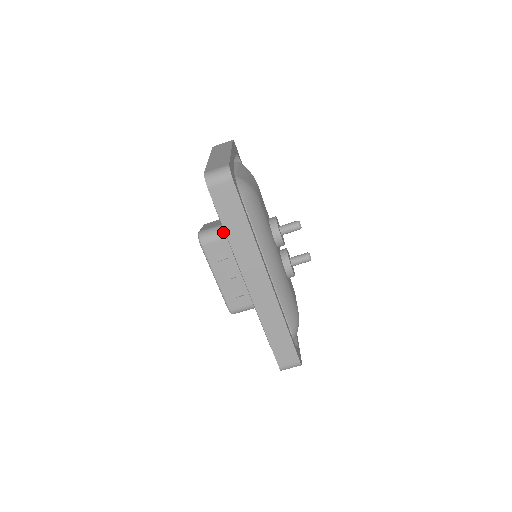
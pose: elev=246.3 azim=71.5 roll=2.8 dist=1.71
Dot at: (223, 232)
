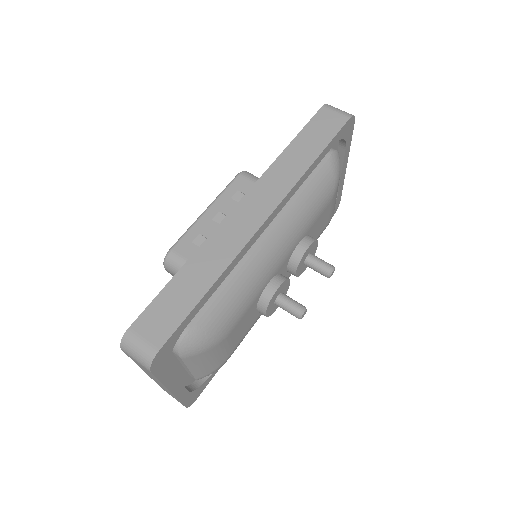
Dot at: occluded
